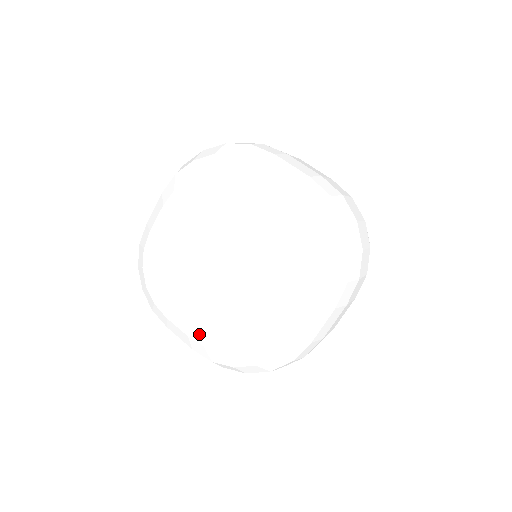
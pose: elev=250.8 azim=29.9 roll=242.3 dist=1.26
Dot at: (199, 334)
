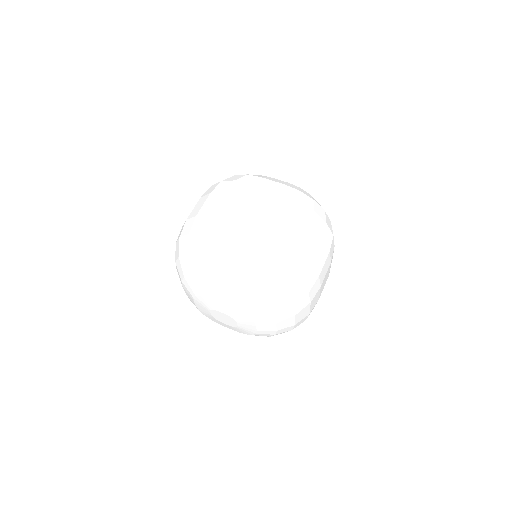
Dot at: occluded
